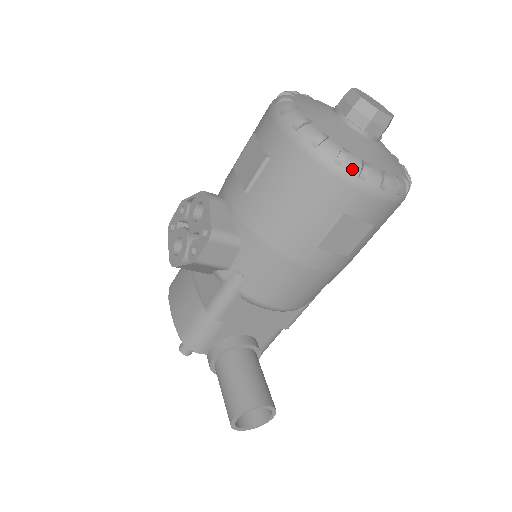
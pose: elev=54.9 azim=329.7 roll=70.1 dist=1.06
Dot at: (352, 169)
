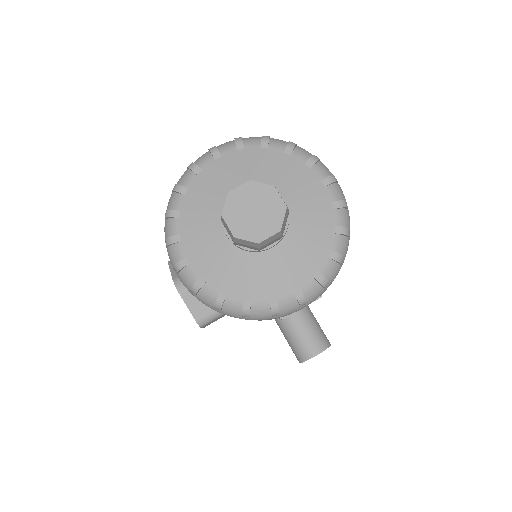
Dot at: (262, 315)
